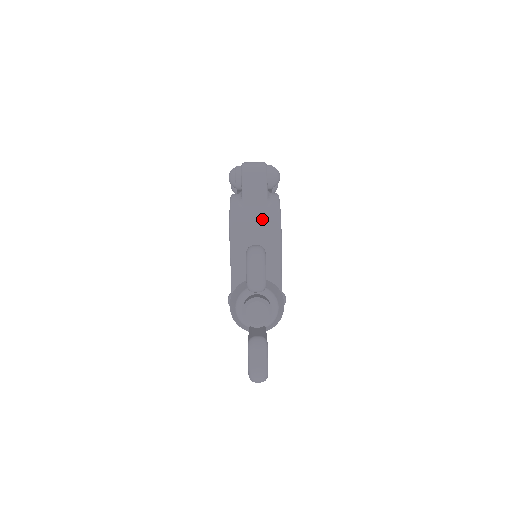
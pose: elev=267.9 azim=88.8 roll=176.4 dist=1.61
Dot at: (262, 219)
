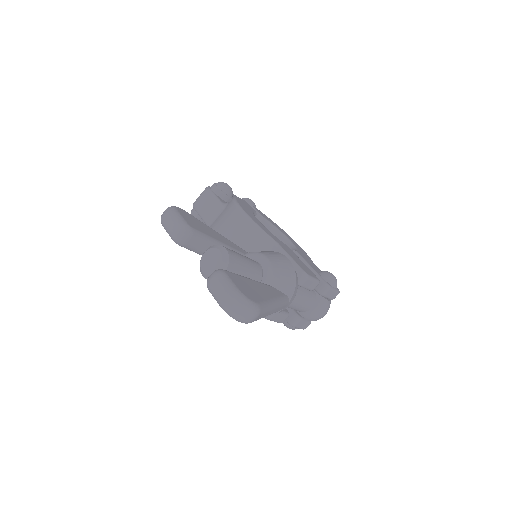
Dot at: (223, 218)
